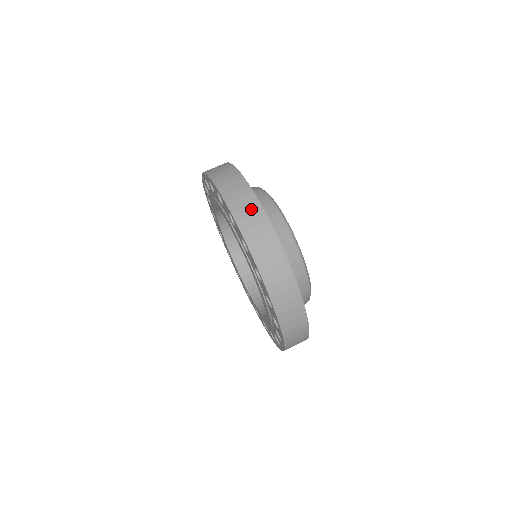
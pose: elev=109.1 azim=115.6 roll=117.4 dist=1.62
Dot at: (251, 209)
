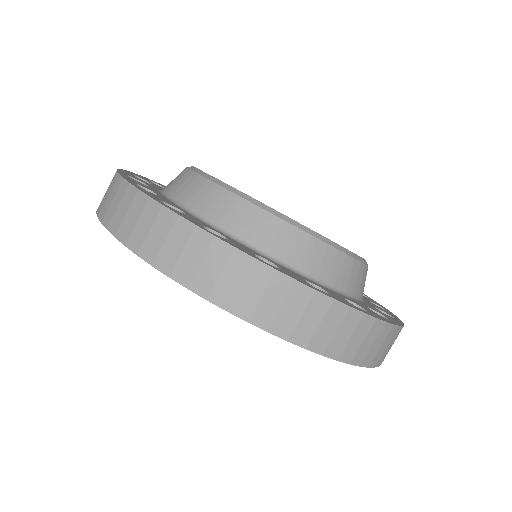
Dot at: (372, 337)
